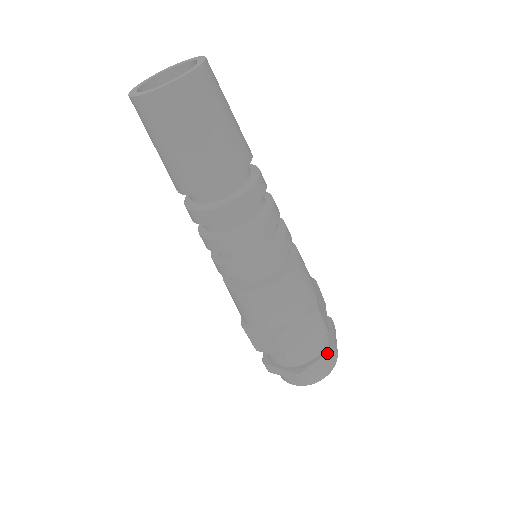
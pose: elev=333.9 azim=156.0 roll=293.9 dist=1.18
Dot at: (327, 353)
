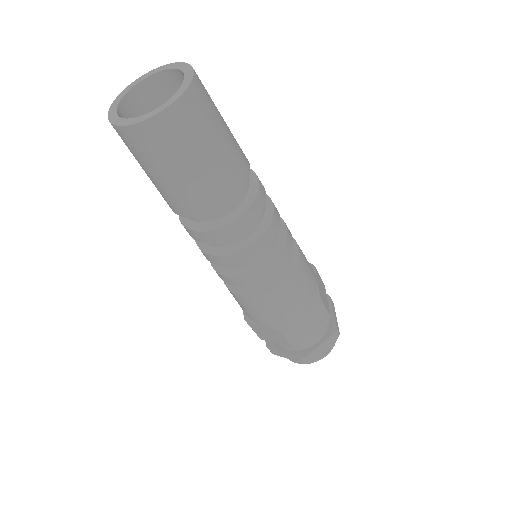
Dot at: (296, 356)
